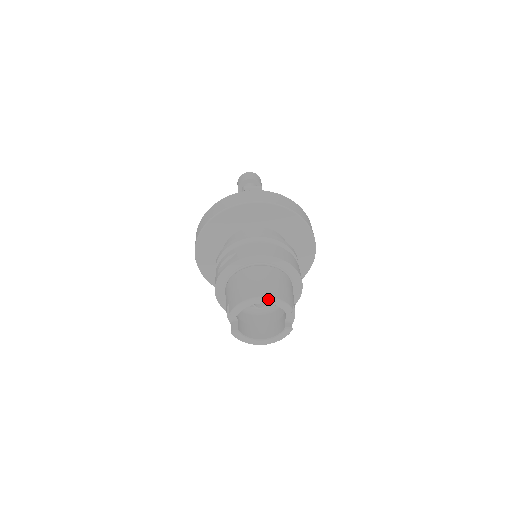
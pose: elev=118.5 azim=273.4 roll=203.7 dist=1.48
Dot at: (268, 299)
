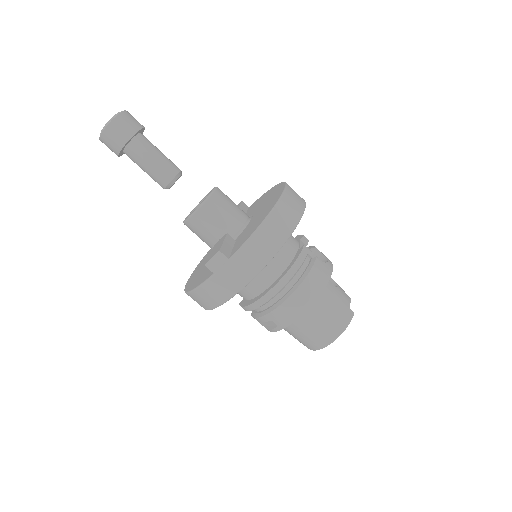
Dot at: occluded
